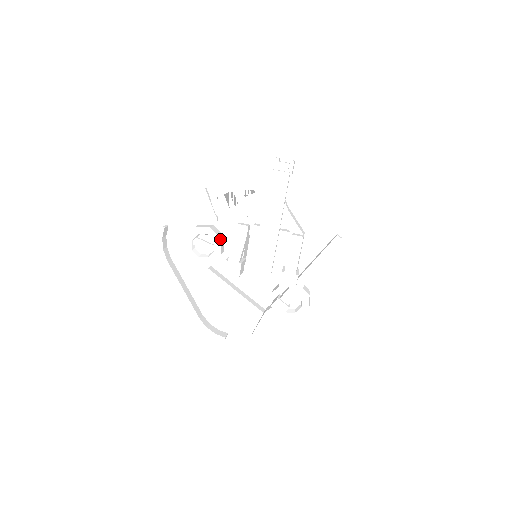
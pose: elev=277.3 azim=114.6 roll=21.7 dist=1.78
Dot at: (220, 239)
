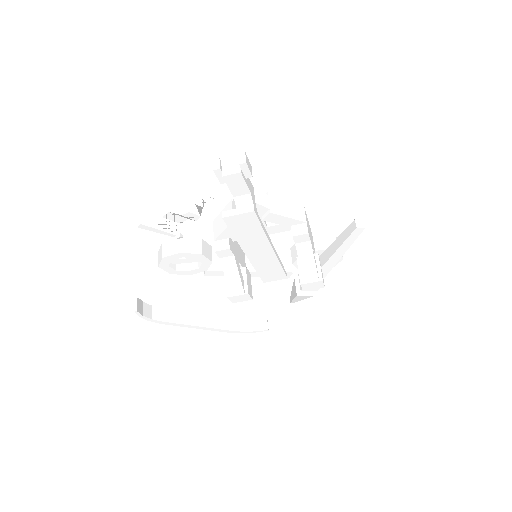
Dot at: (201, 255)
